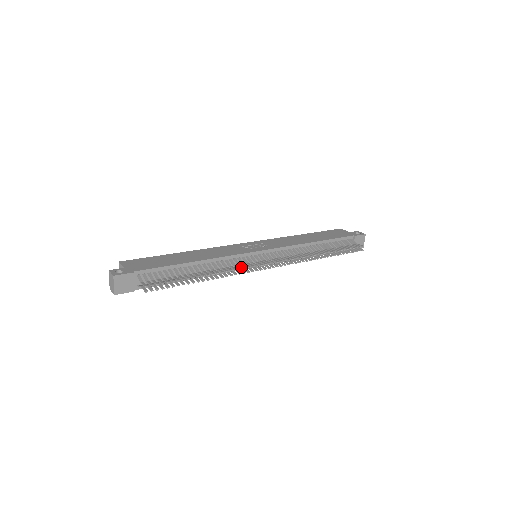
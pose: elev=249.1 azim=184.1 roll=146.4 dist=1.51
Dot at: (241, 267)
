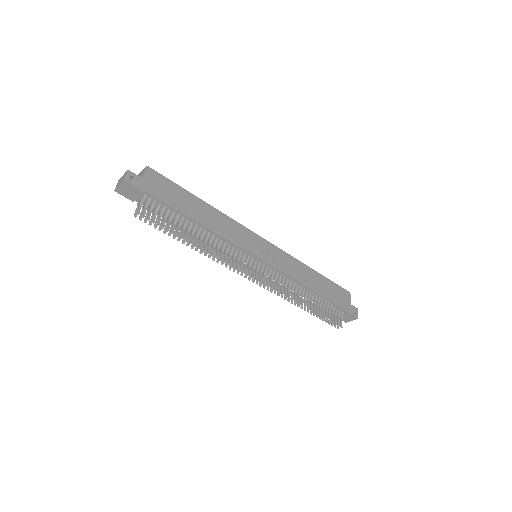
Dot at: (228, 260)
